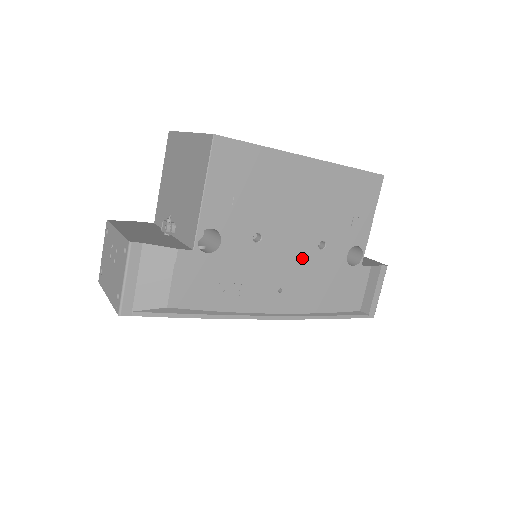
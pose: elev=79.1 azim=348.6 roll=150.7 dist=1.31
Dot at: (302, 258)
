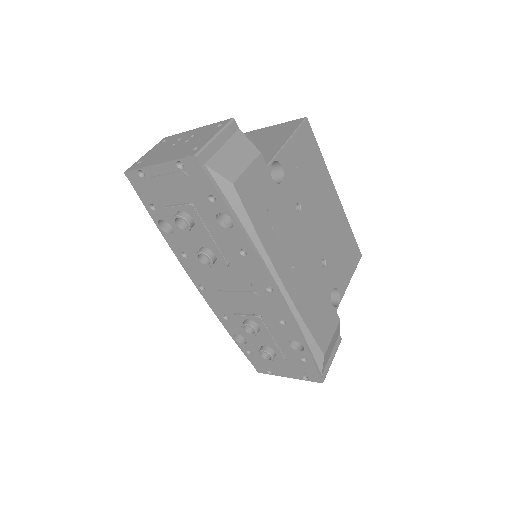
Dot at: (312, 257)
